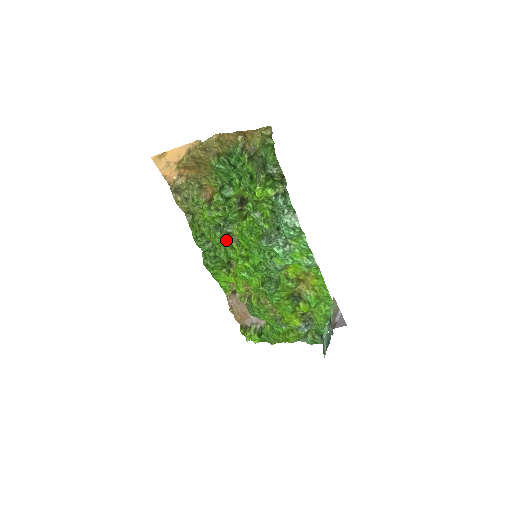
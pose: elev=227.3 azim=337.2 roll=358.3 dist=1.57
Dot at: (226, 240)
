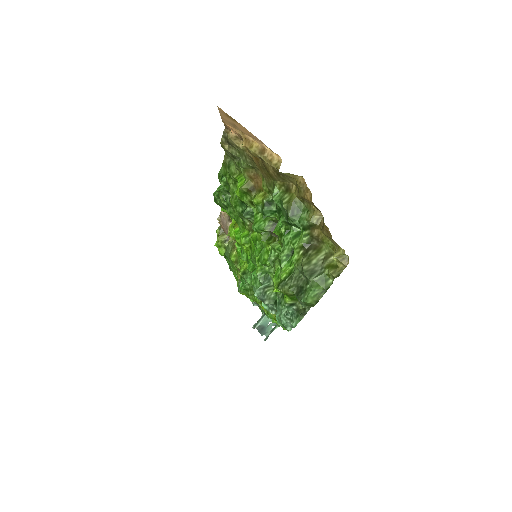
Dot at: (243, 218)
